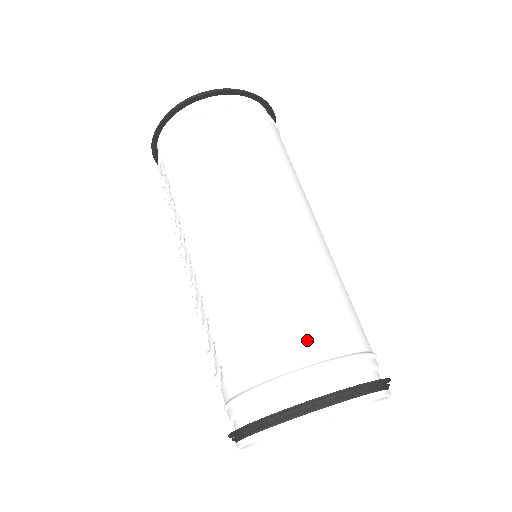
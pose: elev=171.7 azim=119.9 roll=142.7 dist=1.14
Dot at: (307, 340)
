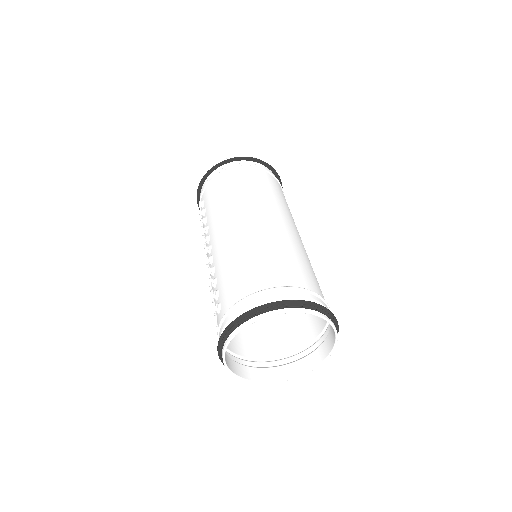
Dot at: (272, 276)
